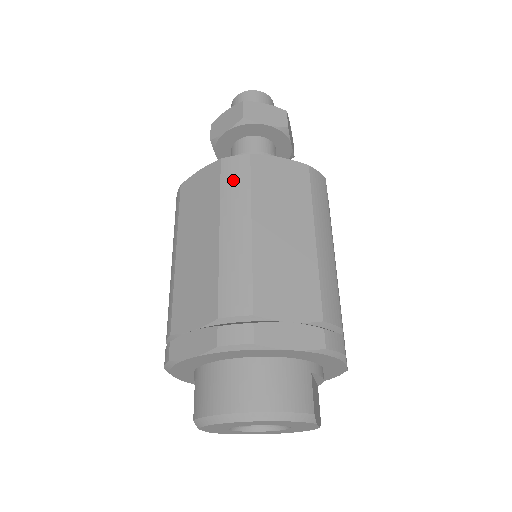
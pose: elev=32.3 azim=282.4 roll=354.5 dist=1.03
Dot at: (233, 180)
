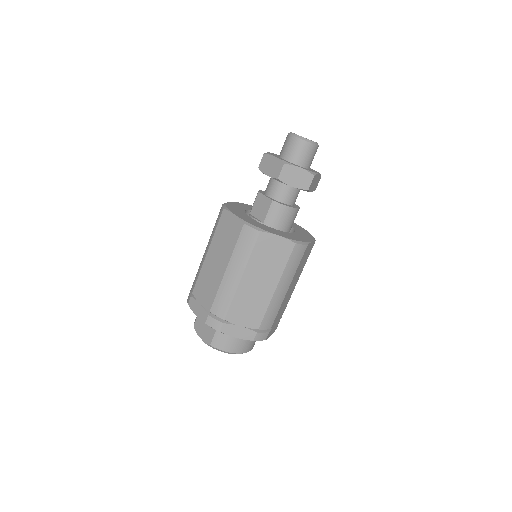
Dot at: (295, 260)
